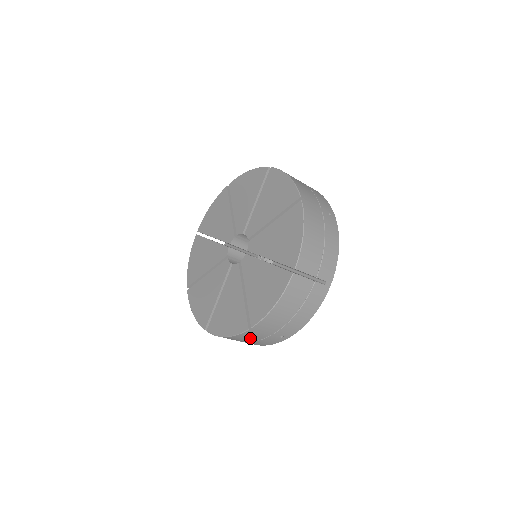
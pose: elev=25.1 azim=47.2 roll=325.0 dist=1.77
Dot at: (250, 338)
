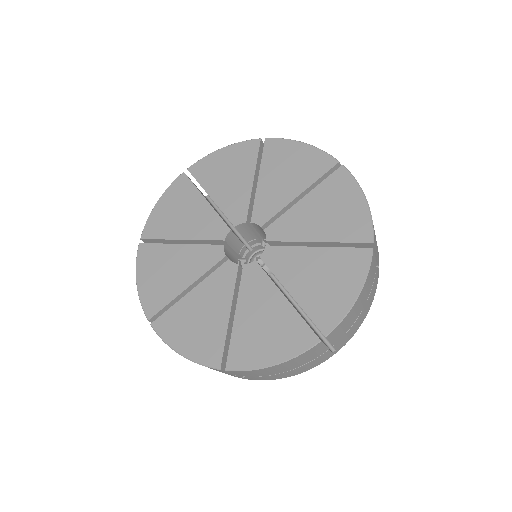
Dot at: occluded
